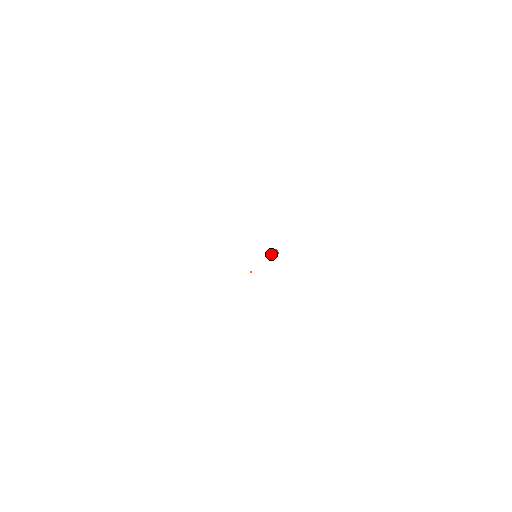
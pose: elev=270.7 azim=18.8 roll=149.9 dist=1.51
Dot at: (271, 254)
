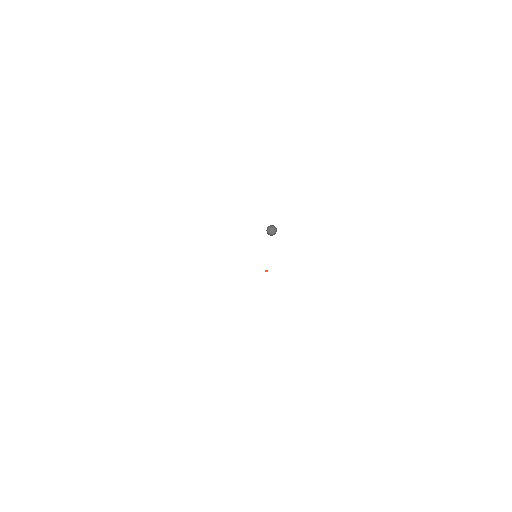
Dot at: occluded
